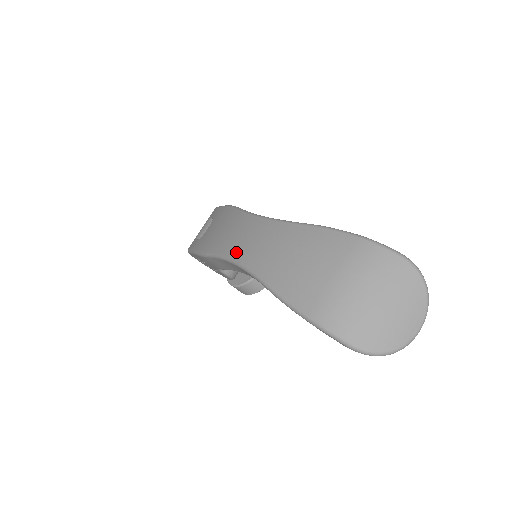
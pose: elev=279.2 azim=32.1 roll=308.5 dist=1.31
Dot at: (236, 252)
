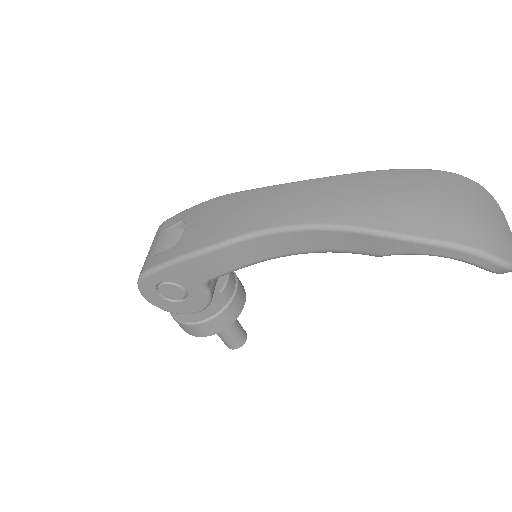
Dot at: (288, 217)
